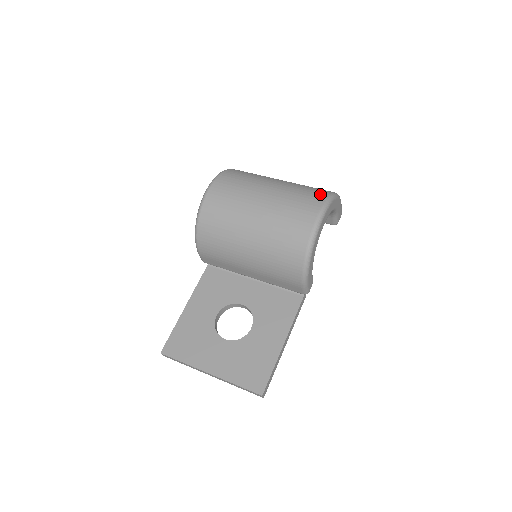
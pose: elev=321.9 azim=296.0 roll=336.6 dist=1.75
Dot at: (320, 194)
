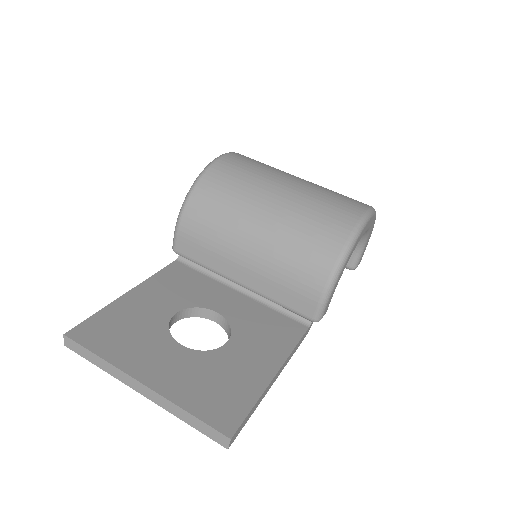
Dot at: occluded
